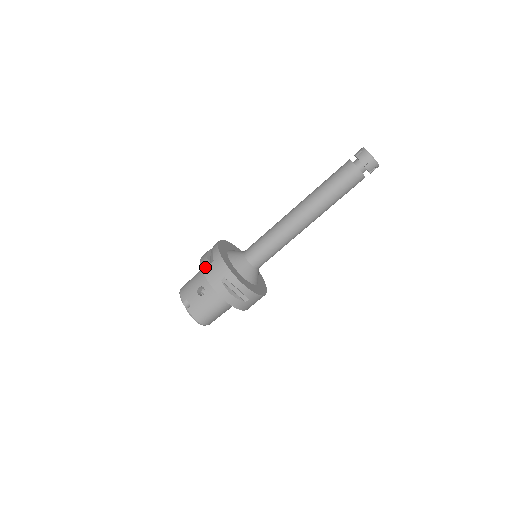
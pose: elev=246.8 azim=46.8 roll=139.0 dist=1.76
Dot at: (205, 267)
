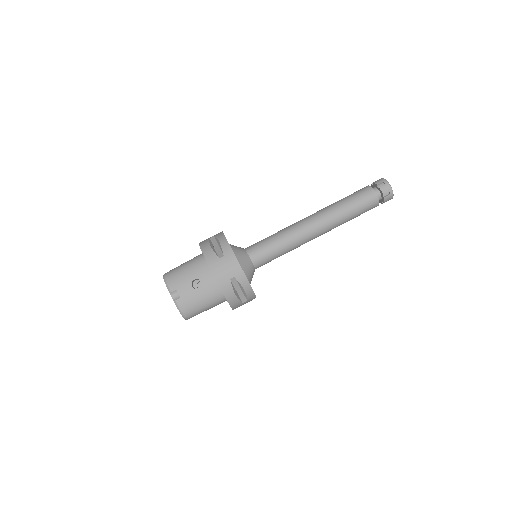
Dot at: (212, 261)
